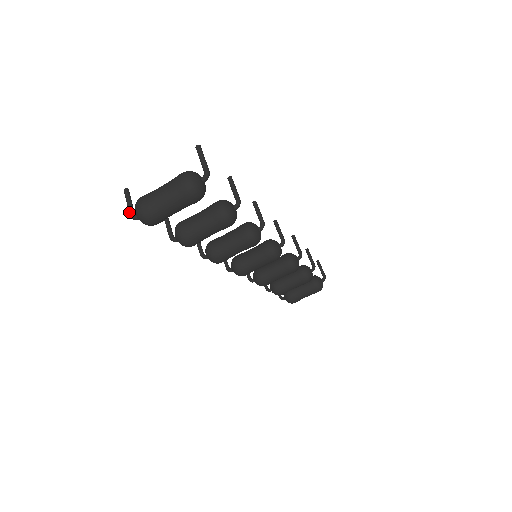
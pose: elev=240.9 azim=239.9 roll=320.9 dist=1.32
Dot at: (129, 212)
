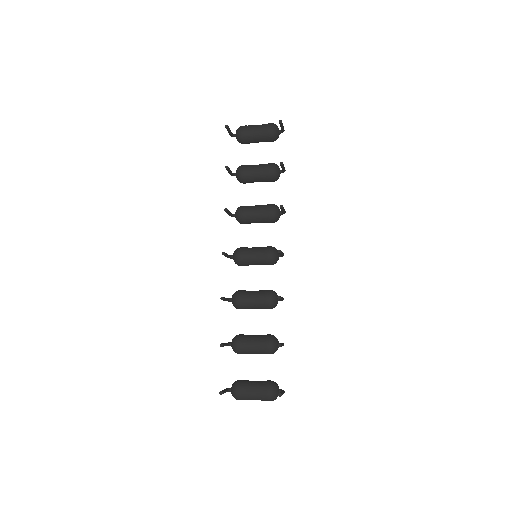
Dot at: occluded
